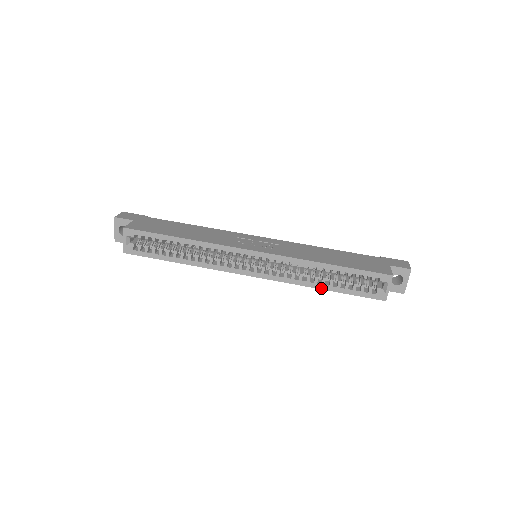
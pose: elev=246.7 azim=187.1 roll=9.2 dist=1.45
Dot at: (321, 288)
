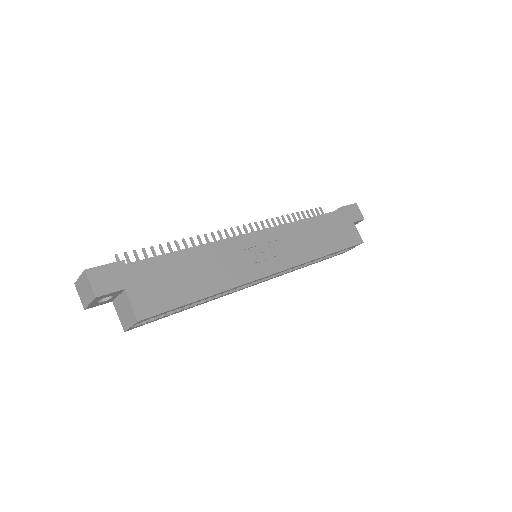
Dot at: occluded
